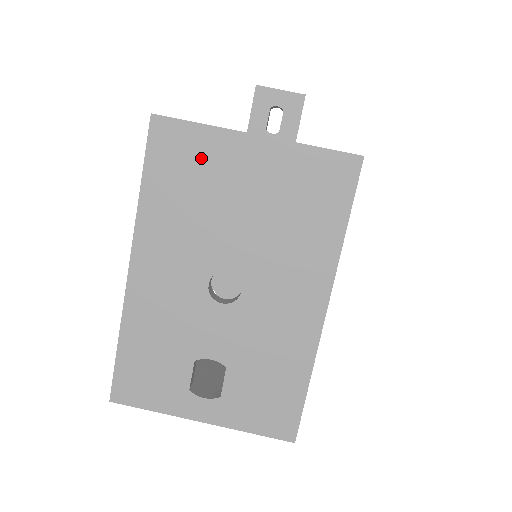
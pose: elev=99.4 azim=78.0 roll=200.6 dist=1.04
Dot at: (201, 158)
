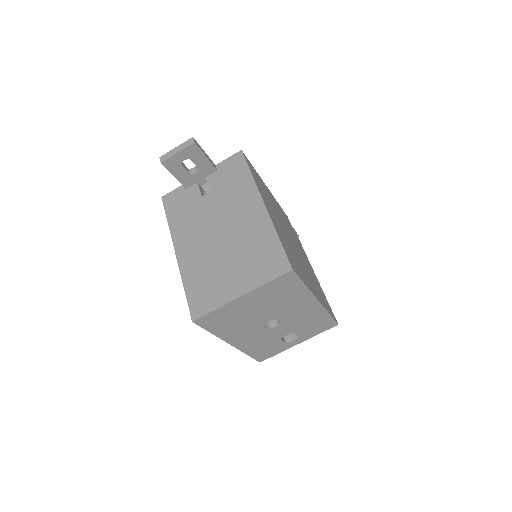
Dot at: (226, 314)
